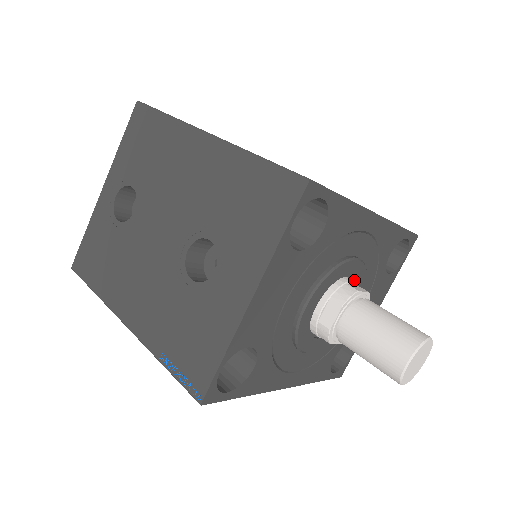
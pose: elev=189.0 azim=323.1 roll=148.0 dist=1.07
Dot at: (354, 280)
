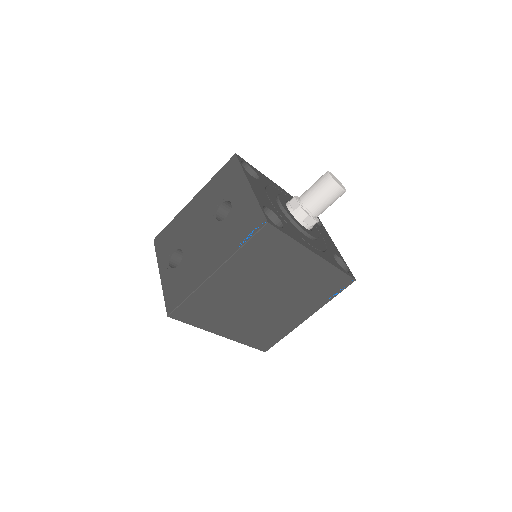
Dot at: occluded
